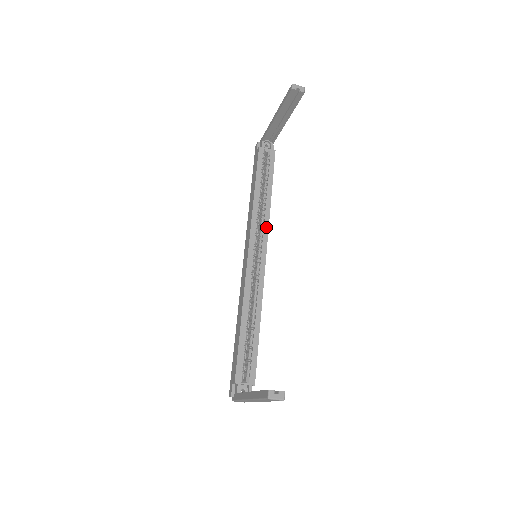
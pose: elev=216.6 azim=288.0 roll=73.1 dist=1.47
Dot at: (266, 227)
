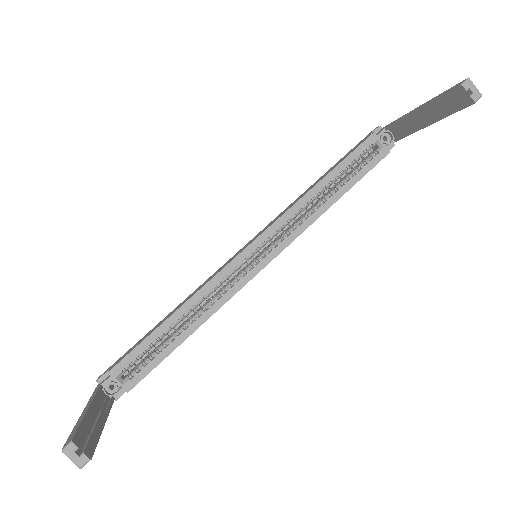
Dot at: (296, 233)
